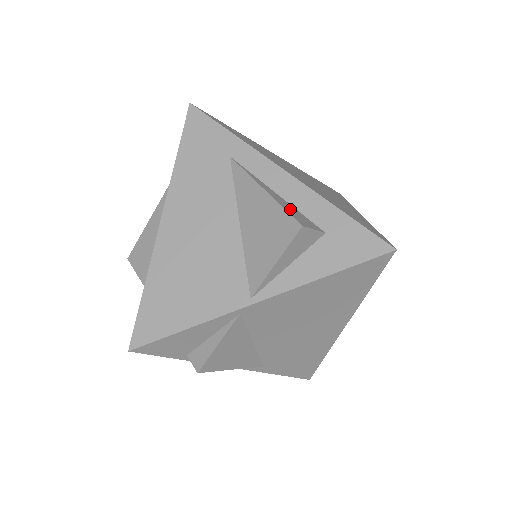
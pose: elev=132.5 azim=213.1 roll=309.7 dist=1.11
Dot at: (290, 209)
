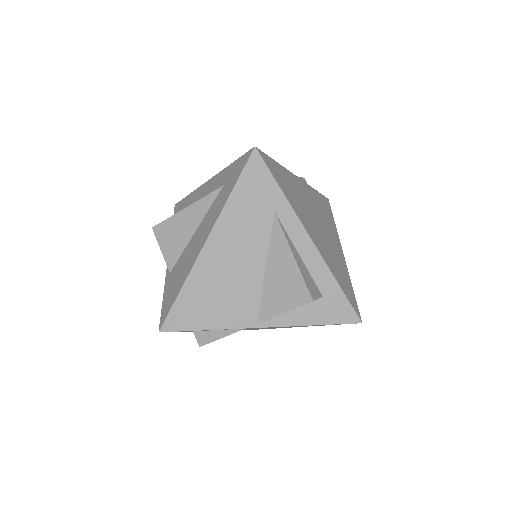
Dot at: (307, 277)
